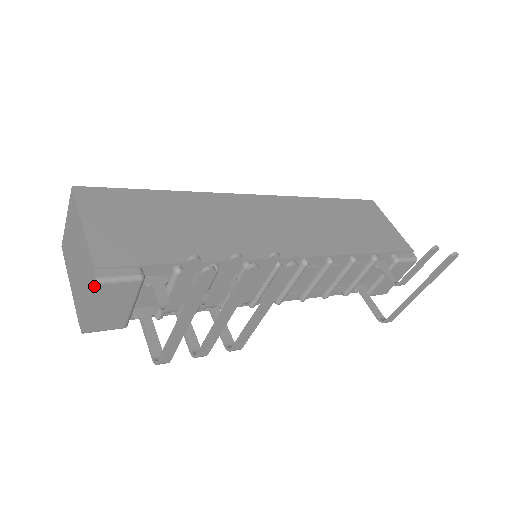
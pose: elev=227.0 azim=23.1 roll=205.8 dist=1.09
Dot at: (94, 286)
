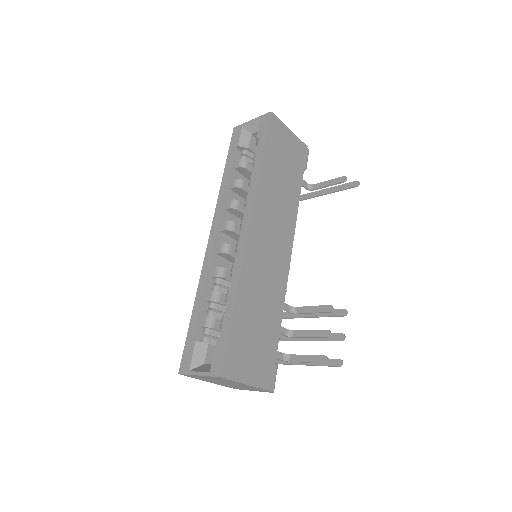
Dot at: occluded
